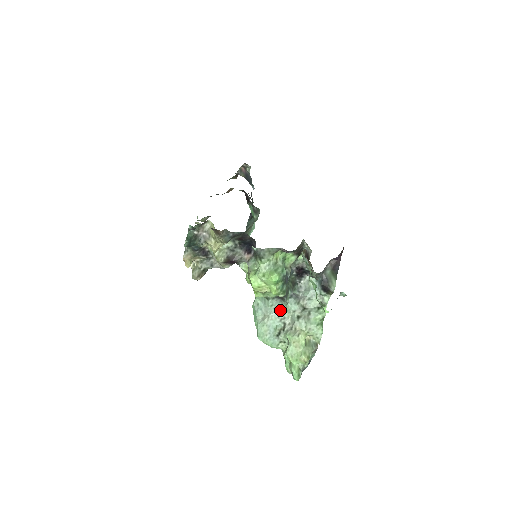
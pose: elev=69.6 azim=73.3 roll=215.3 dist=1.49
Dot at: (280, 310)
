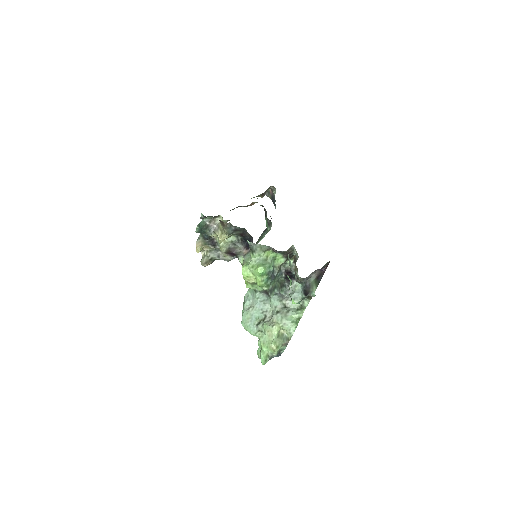
Dot at: (264, 304)
